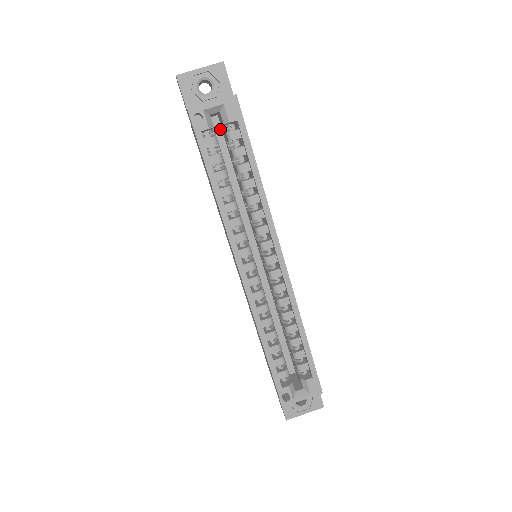
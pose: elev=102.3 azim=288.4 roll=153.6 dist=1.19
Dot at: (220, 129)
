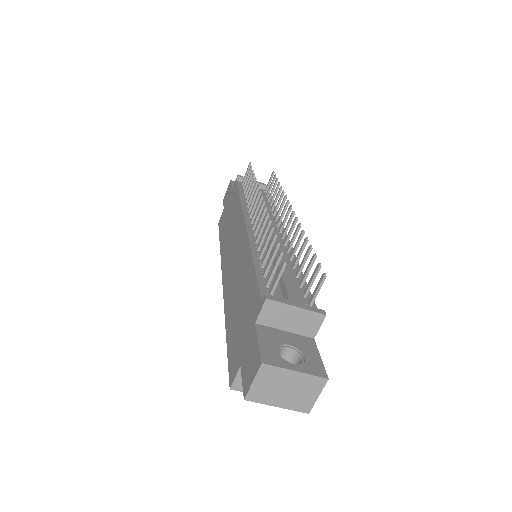
Dot at: occluded
